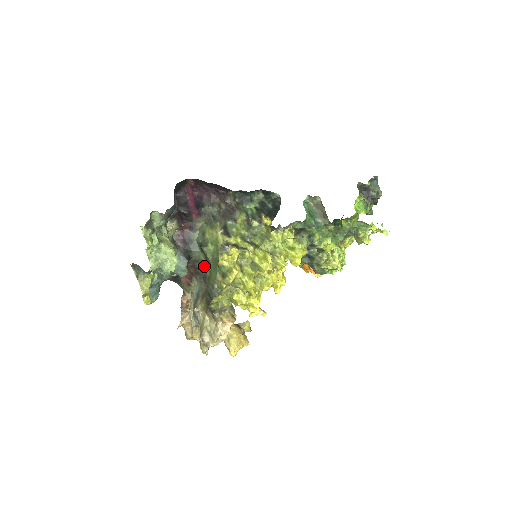
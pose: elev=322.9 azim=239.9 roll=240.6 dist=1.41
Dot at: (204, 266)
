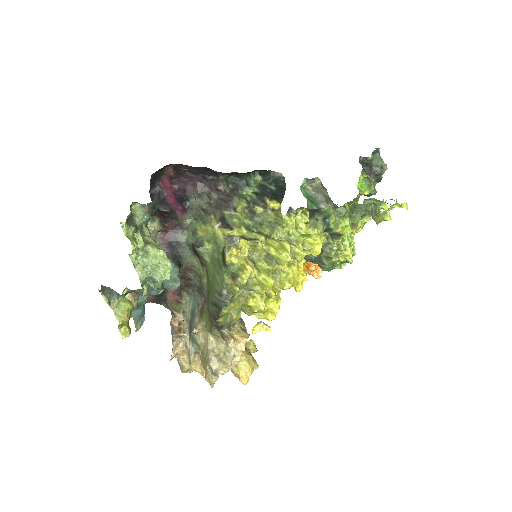
Dot at: (199, 274)
